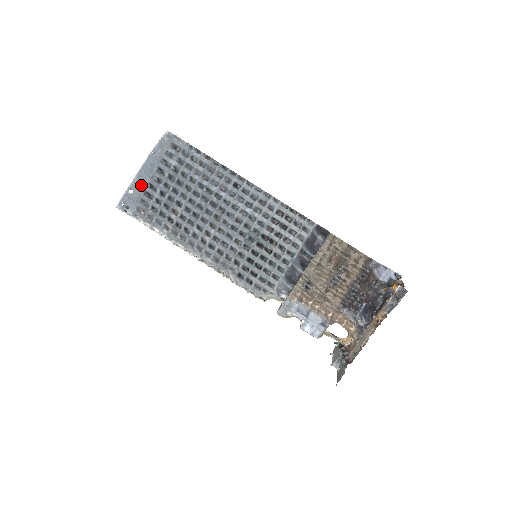
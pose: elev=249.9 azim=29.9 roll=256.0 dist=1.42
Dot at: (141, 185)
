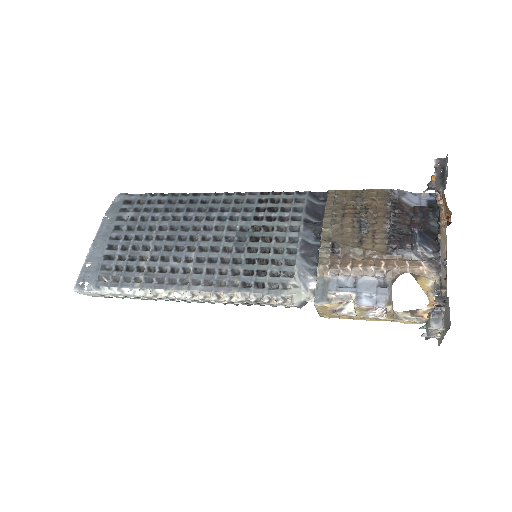
Dot at: (99, 252)
